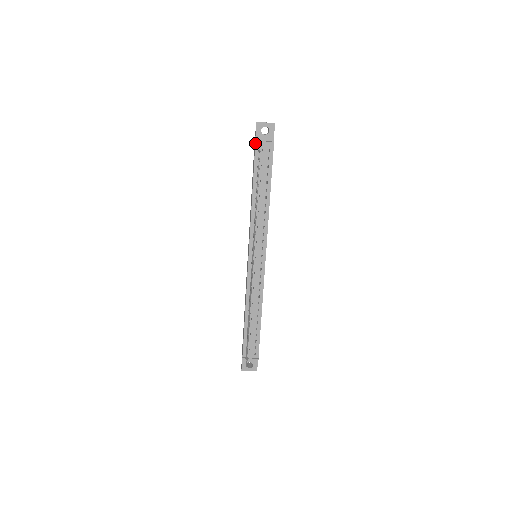
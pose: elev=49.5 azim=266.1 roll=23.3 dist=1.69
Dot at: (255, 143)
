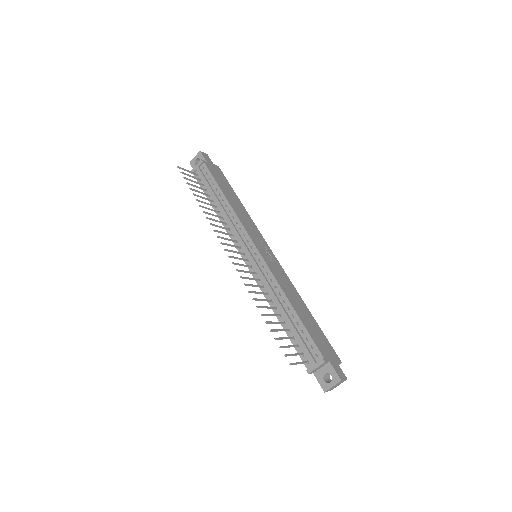
Dot at: occluded
